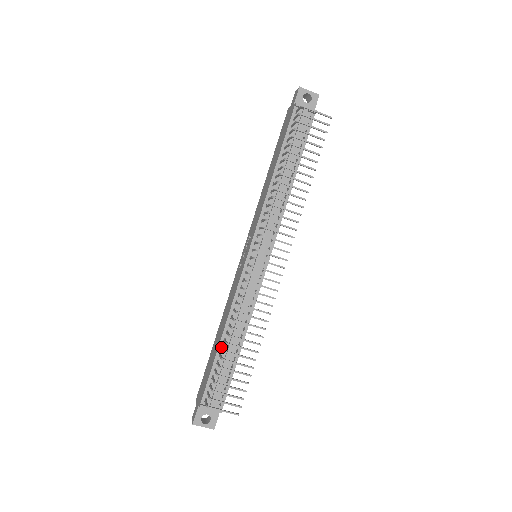
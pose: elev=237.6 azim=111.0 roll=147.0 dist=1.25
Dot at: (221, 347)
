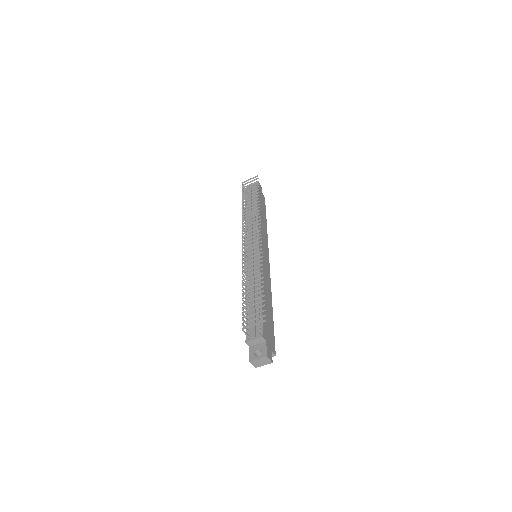
Dot at: (247, 303)
